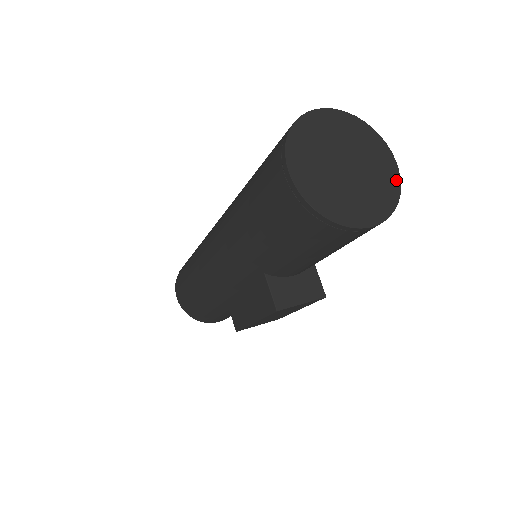
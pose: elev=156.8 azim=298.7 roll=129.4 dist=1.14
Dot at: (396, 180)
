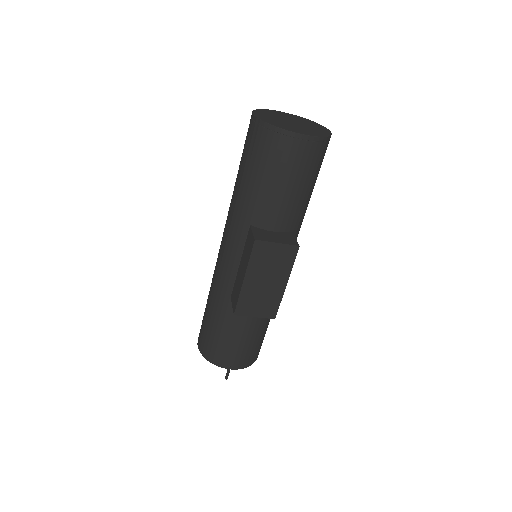
Dot at: (328, 133)
